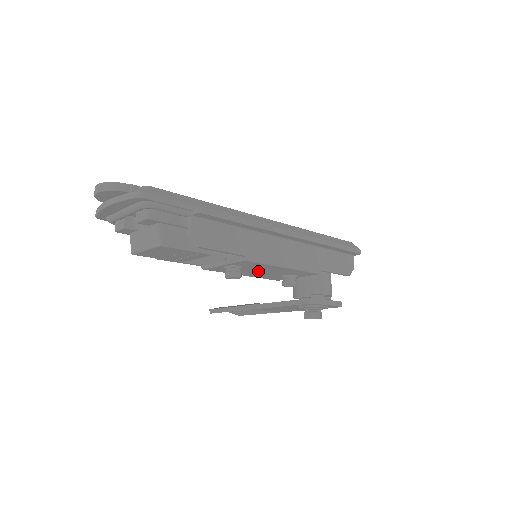
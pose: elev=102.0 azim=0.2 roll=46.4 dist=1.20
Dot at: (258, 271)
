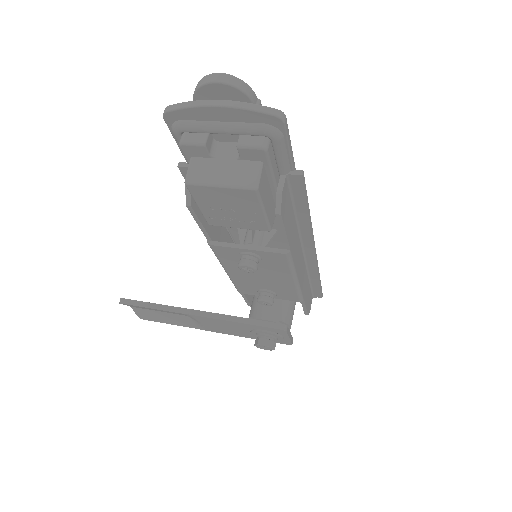
Dot at: (257, 273)
